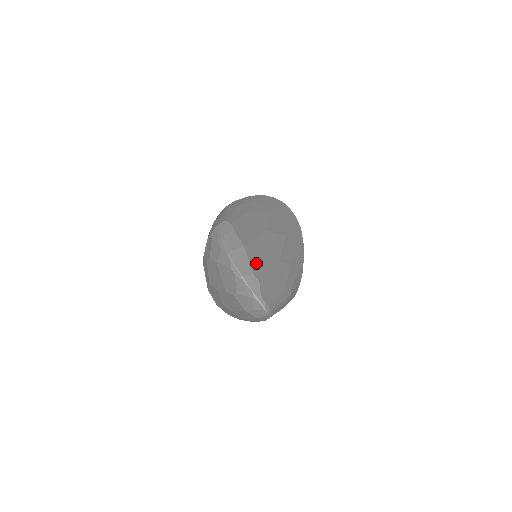
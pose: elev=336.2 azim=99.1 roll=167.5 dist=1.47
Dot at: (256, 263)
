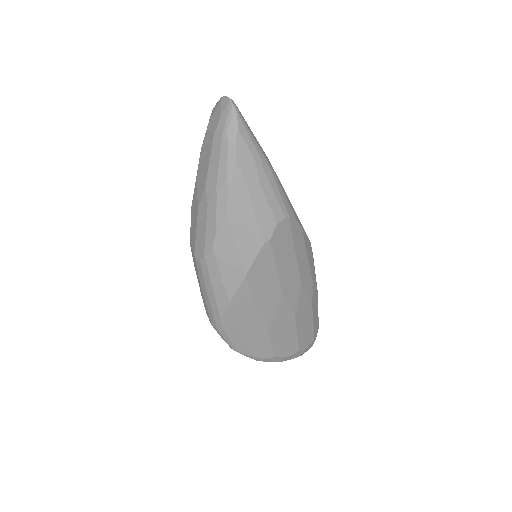
Dot at: occluded
